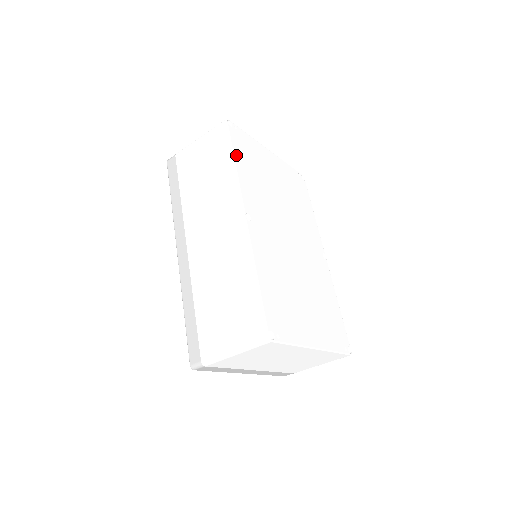
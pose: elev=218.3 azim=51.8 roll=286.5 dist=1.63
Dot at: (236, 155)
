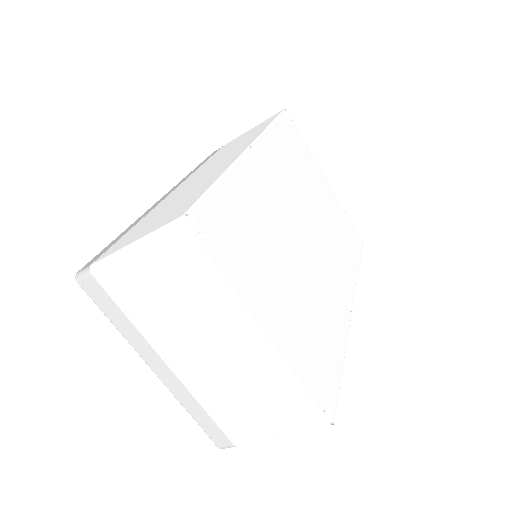
Dot at: (277, 125)
